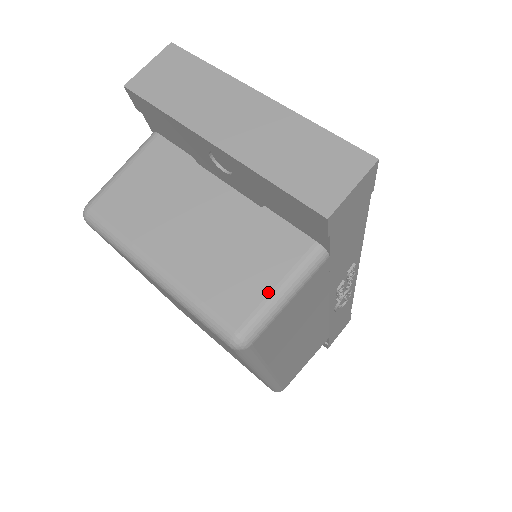
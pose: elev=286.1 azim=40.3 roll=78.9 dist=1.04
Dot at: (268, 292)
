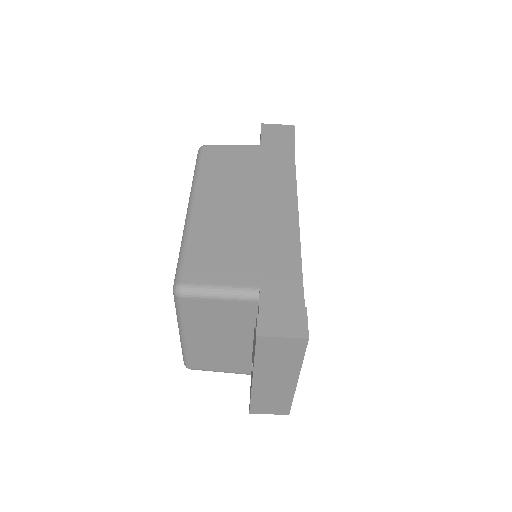
Dot at: (216, 370)
